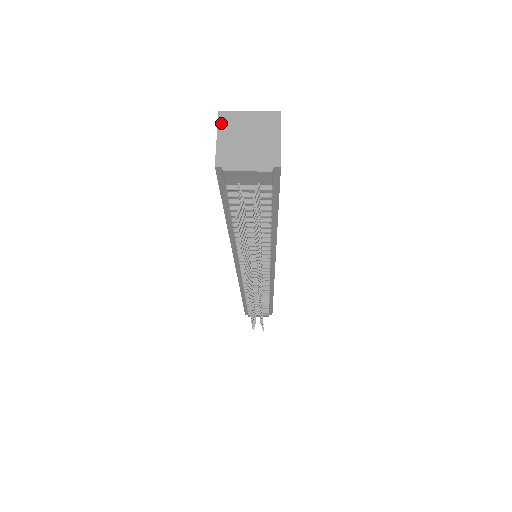
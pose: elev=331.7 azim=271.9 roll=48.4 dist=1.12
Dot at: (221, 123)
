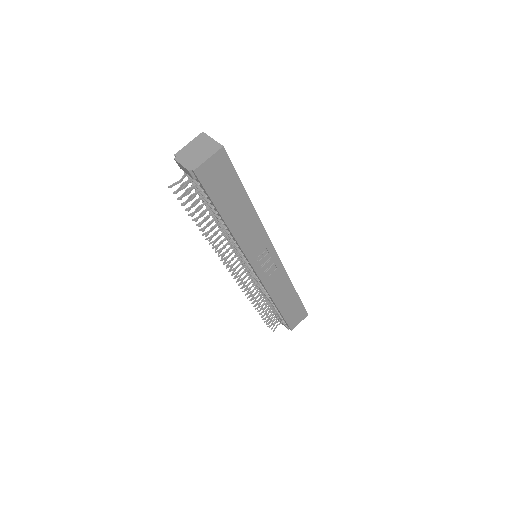
Dot at: (197, 137)
